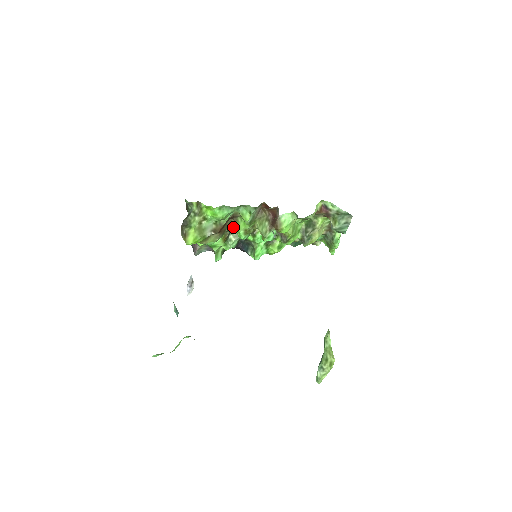
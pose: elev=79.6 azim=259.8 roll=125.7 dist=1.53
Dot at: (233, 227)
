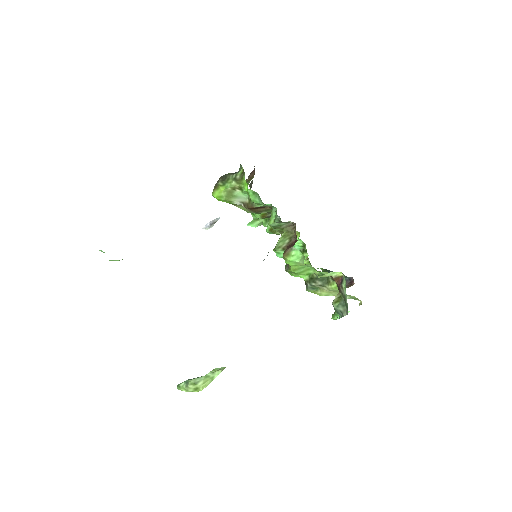
Dot at: occluded
